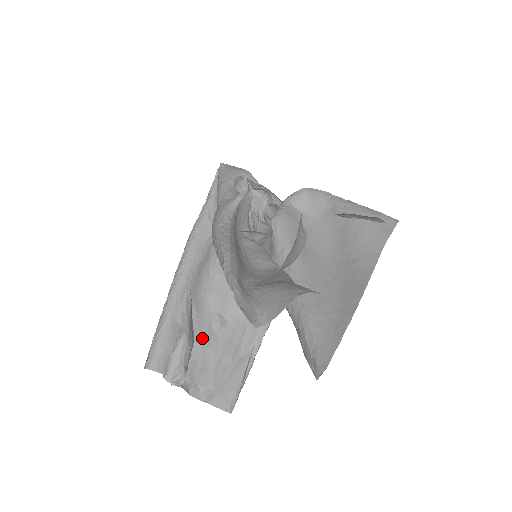
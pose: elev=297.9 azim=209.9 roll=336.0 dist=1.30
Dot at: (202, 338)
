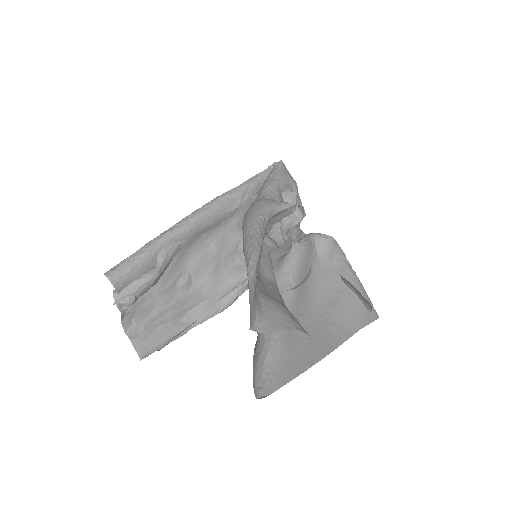
Dot at: (164, 284)
